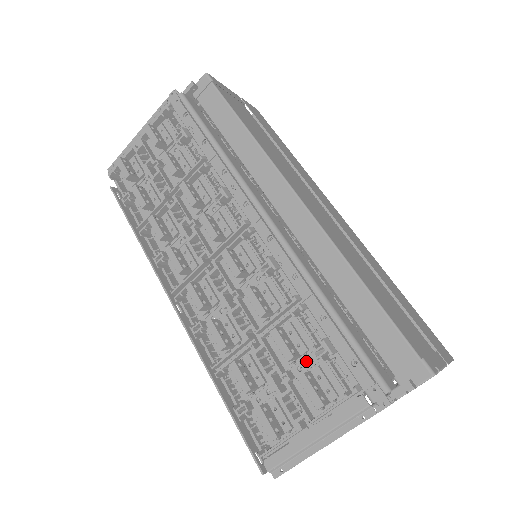
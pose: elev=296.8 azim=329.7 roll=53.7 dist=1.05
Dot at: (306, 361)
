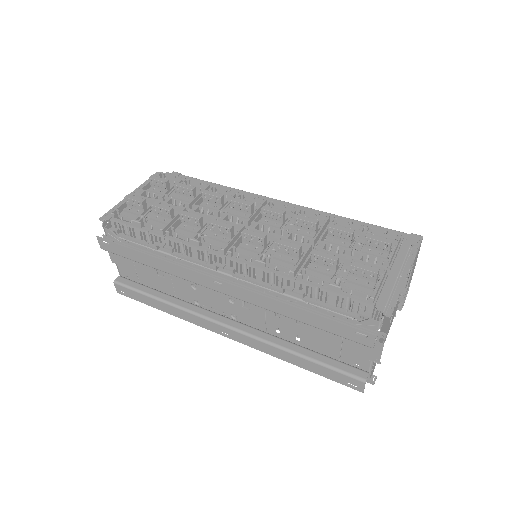
Dot at: (357, 245)
